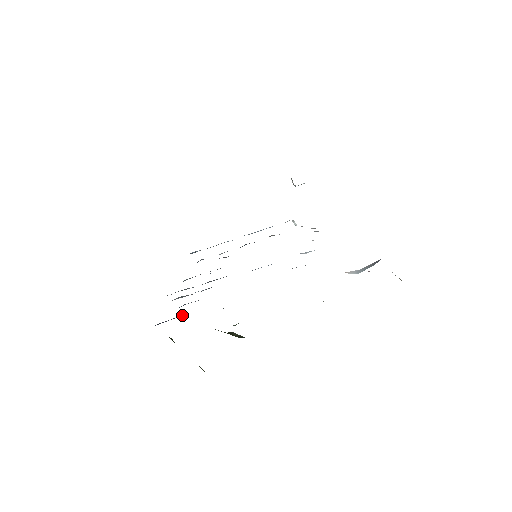
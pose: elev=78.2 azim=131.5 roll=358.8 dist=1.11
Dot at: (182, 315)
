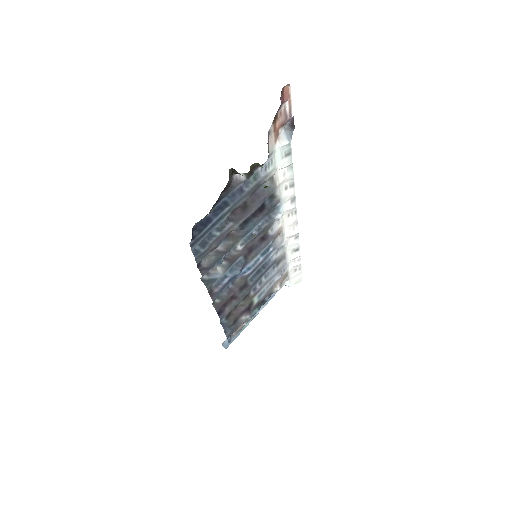
Dot at: (207, 225)
